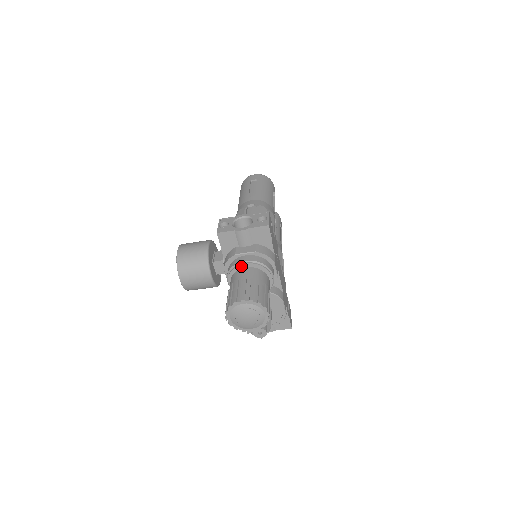
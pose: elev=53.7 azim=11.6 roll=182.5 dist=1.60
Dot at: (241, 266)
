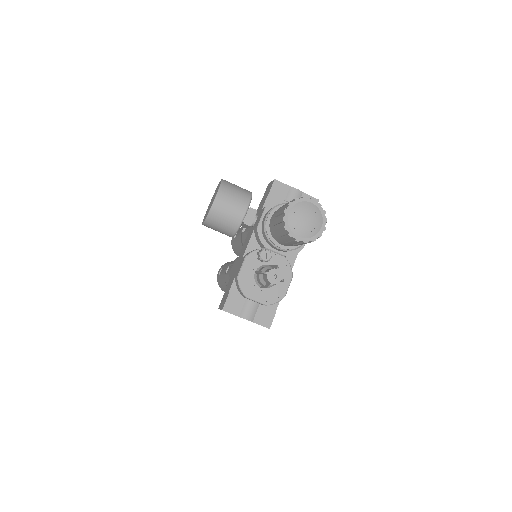
Dot at: occluded
